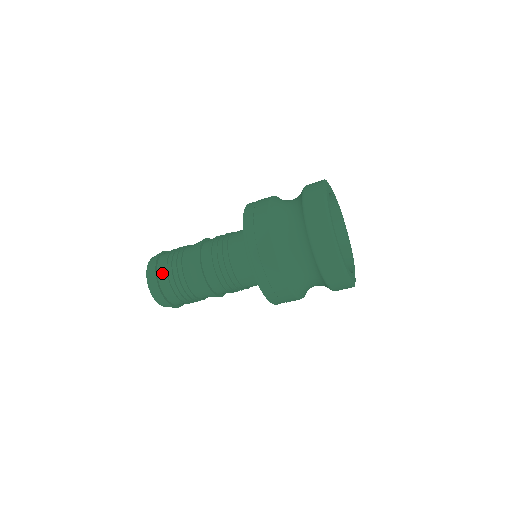
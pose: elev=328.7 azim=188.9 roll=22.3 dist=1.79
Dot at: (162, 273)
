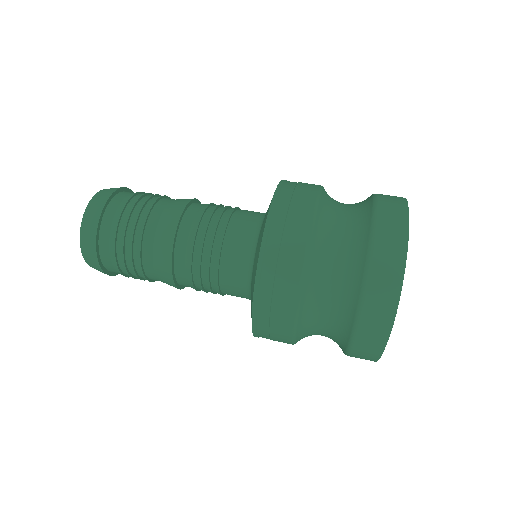
Dot at: (107, 243)
